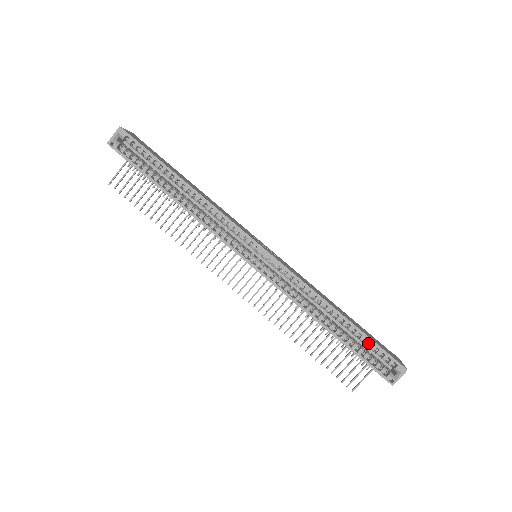
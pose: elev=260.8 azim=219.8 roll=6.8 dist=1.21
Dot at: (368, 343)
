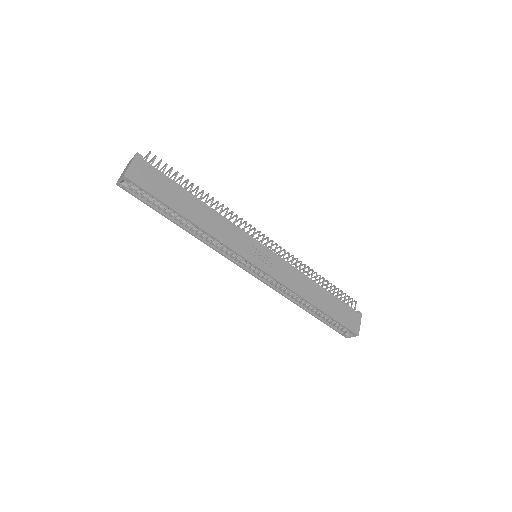
Dot at: (334, 320)
